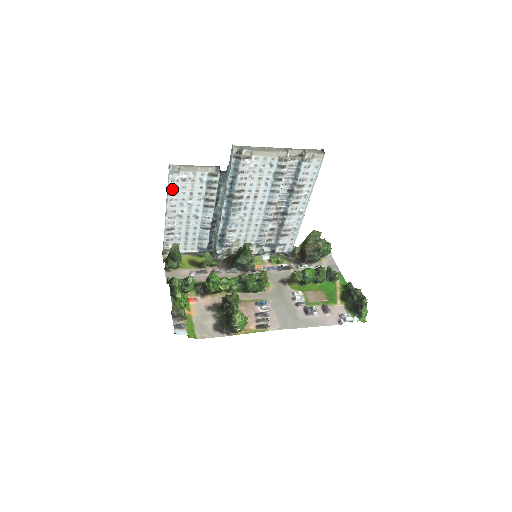
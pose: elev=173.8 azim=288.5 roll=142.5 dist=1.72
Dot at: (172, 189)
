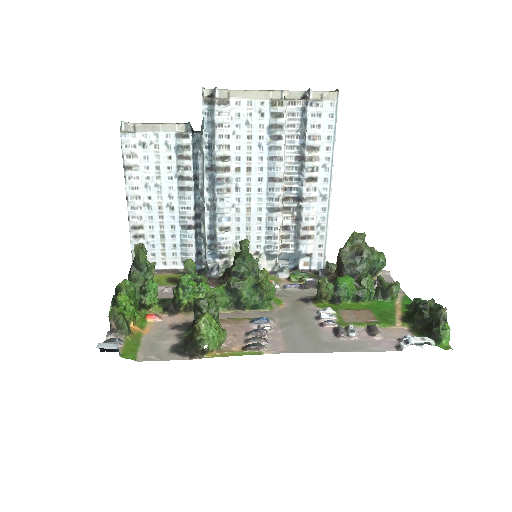
Dot at: (129, 160)
